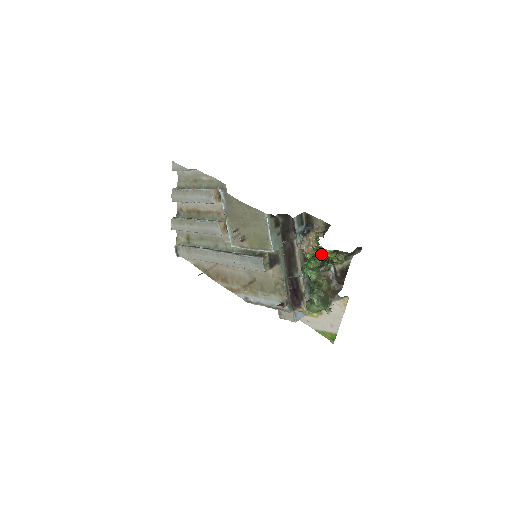
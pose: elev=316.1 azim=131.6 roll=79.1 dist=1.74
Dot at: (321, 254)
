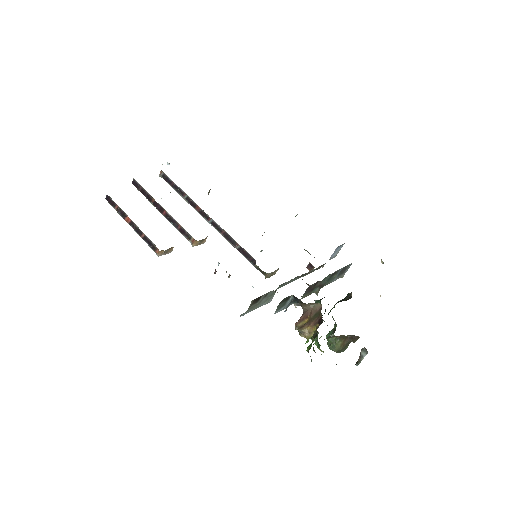
Dot at: occluded
